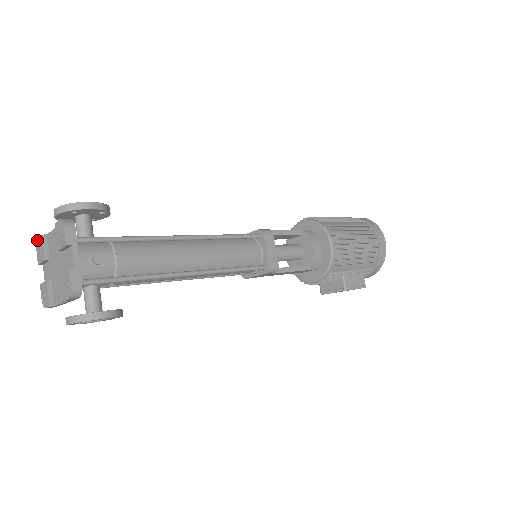
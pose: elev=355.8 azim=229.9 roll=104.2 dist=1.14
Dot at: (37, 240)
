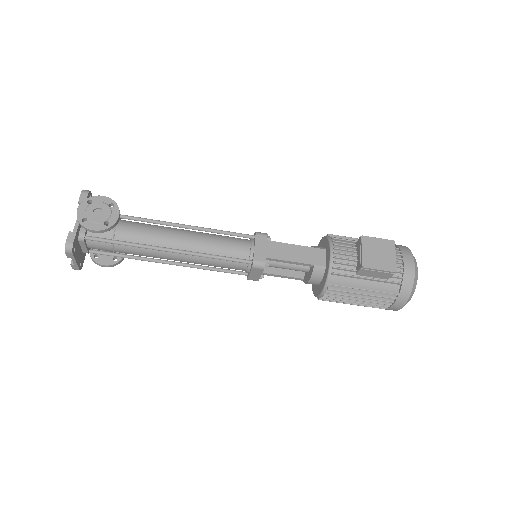
Dot at: occluded
